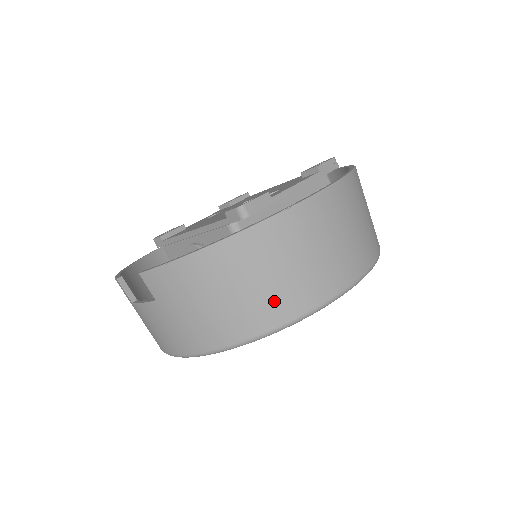
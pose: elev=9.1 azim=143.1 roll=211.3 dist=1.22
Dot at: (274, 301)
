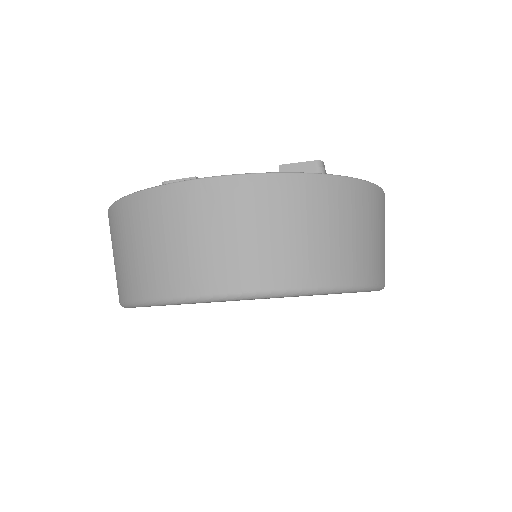
Dot at: (130, 274)
